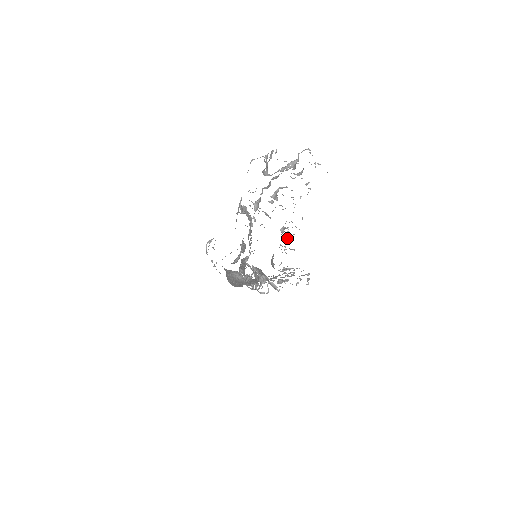
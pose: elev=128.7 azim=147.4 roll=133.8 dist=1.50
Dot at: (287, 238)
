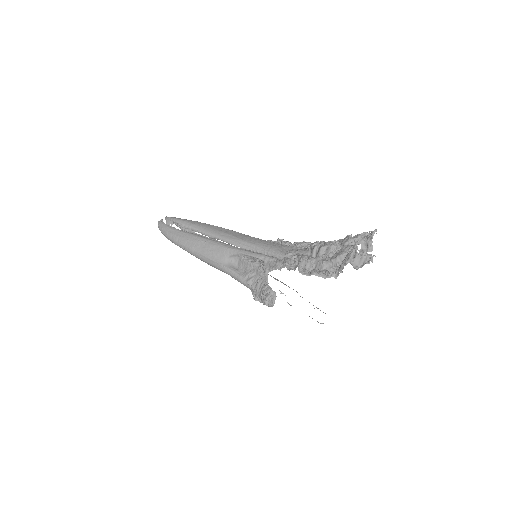
Dot at: (290, 242)
